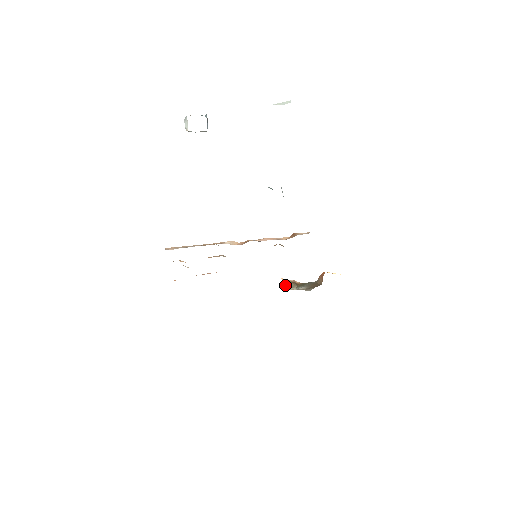
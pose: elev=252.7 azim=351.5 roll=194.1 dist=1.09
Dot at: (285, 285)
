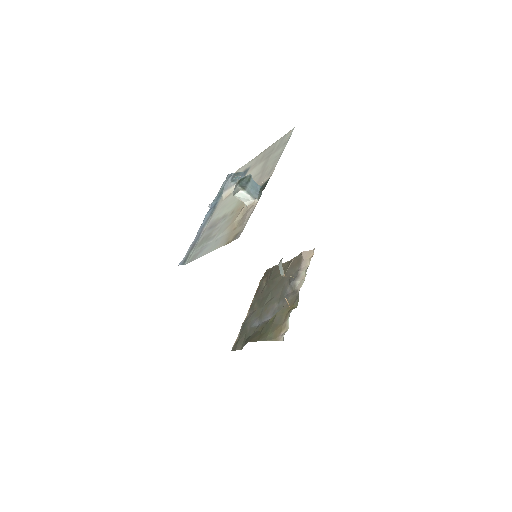
Dot at: occluded
